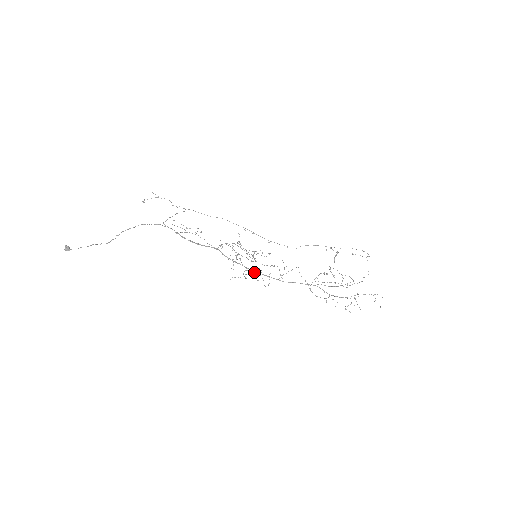
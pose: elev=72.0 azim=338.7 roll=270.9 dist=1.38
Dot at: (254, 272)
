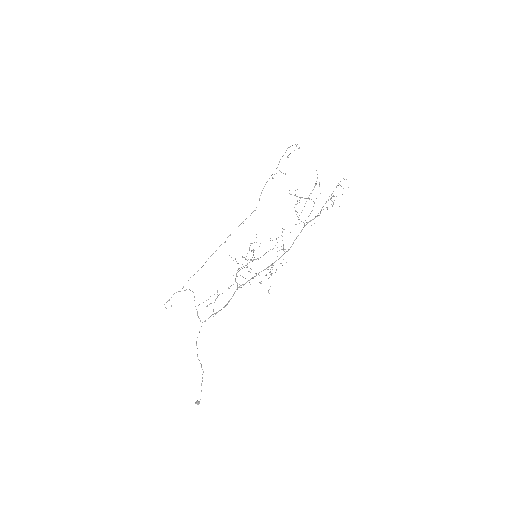
Dot at: occluded
